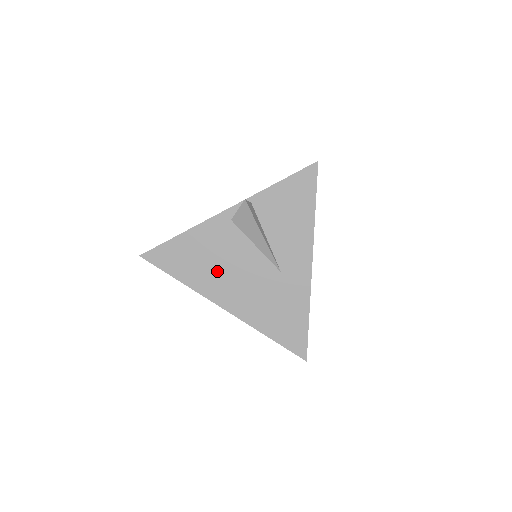
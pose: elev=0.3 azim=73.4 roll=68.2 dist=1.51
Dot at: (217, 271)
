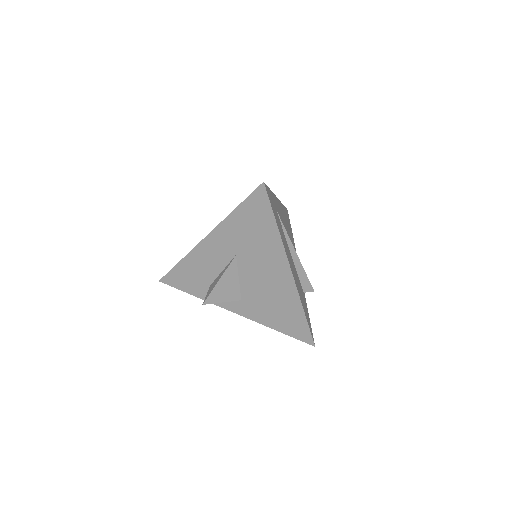
Dot at: occluded
